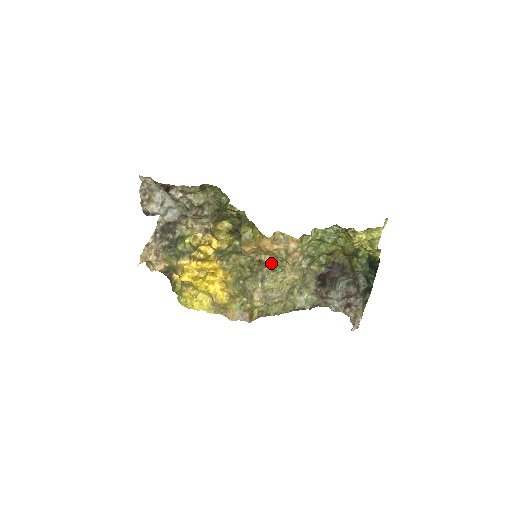
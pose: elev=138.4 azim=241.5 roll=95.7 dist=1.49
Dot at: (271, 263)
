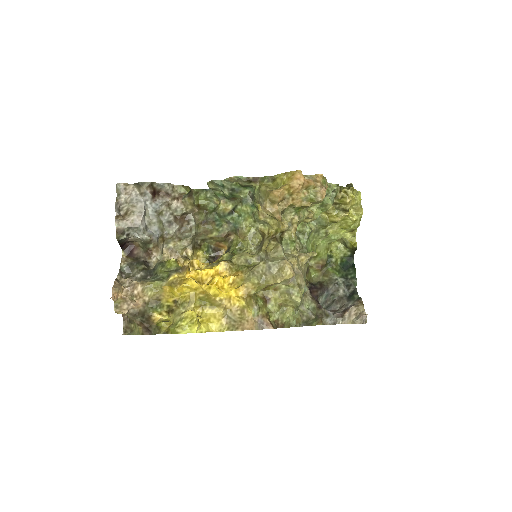
Dot at: (283, 241)
